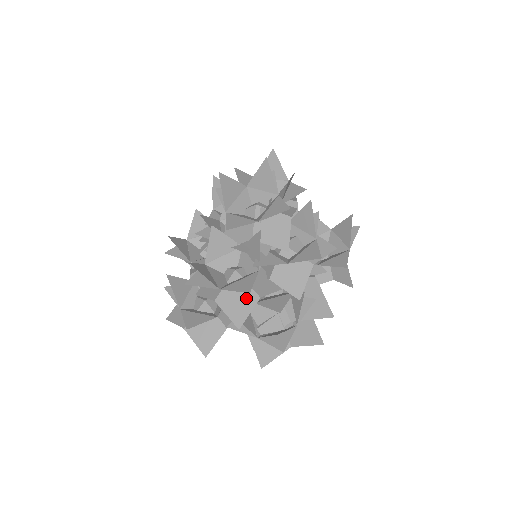
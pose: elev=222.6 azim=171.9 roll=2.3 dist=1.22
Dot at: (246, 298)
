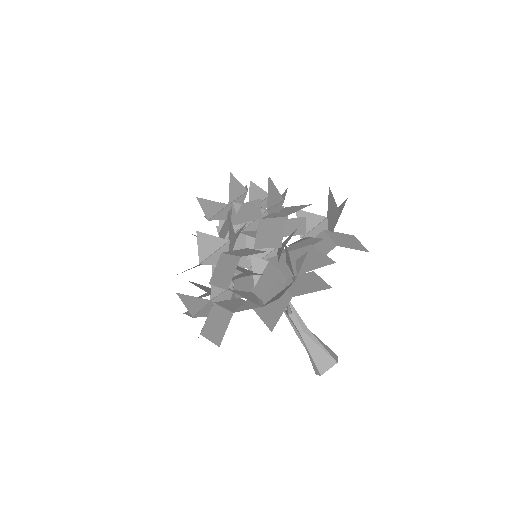
Dot at: (231, 265)
